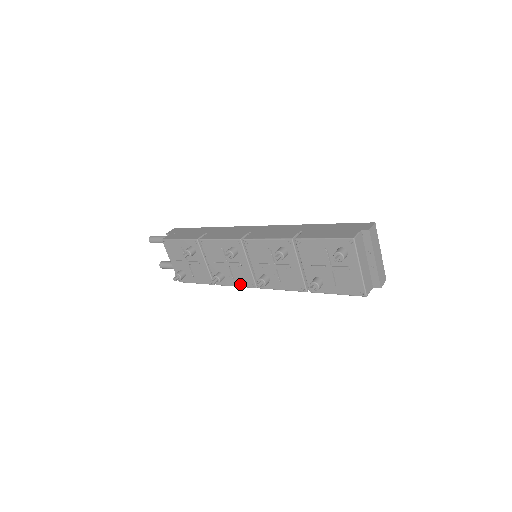
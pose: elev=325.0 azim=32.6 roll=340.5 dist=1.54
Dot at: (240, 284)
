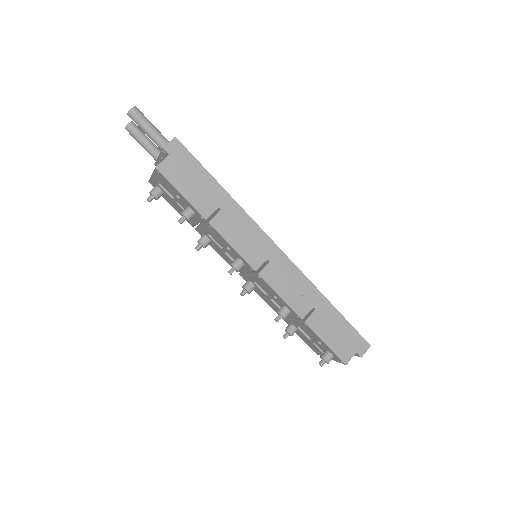
Dot at: (222, 257)
